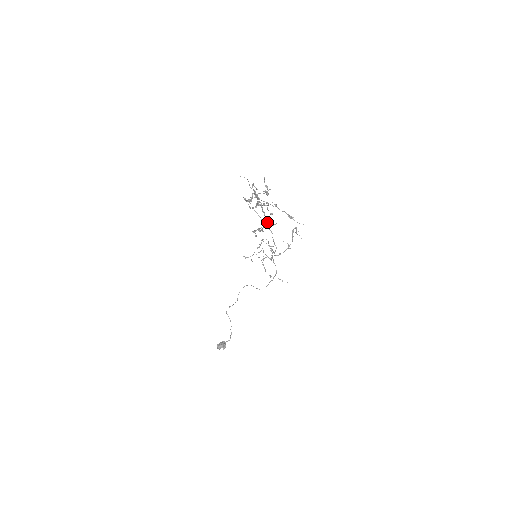
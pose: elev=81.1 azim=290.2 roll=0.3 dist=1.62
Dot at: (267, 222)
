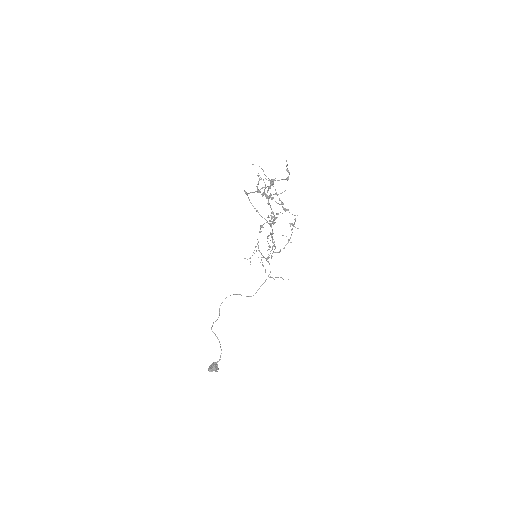
Dot at: occluded
